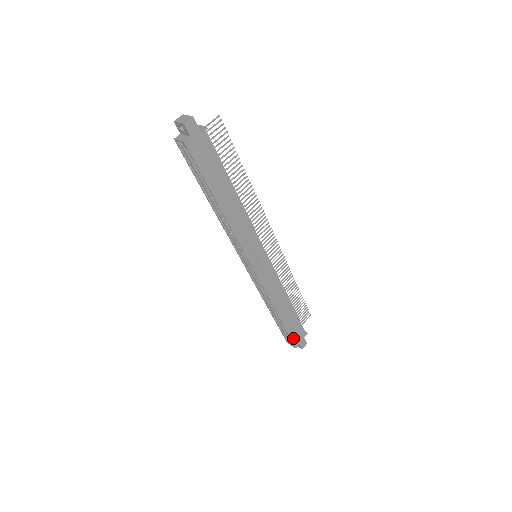
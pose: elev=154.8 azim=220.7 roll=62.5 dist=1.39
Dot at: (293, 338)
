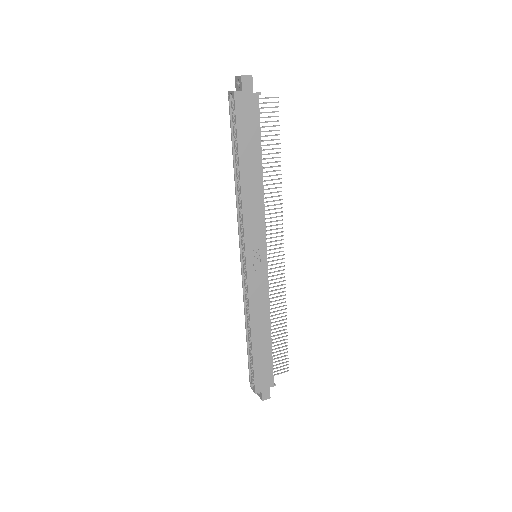
Dot at: (257, 378)
